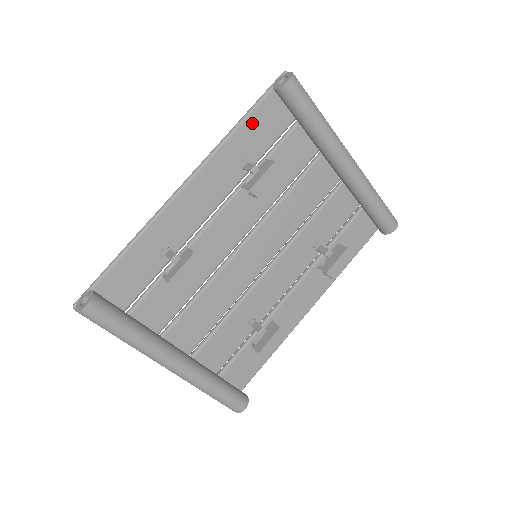
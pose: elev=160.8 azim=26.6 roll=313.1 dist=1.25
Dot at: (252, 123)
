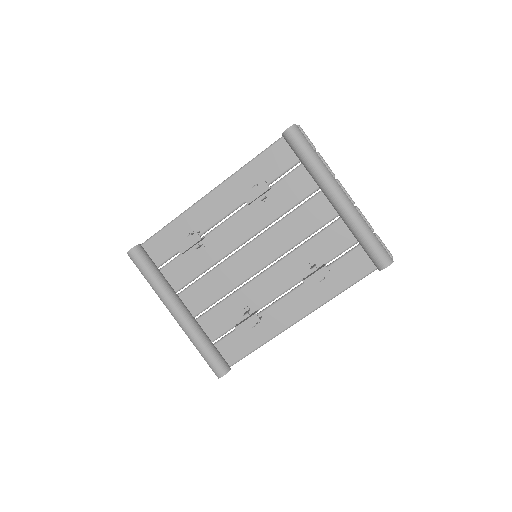
Dot at: (266, 157)
